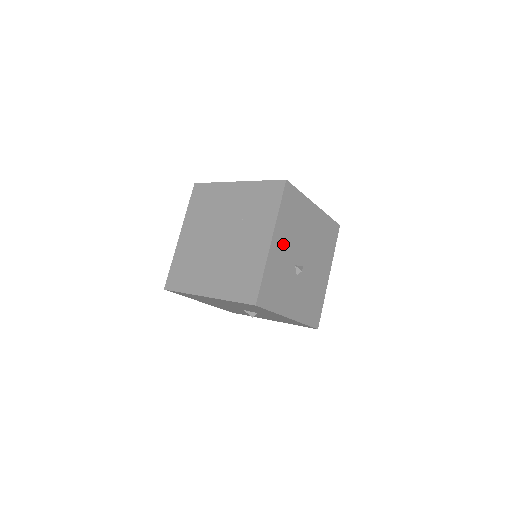
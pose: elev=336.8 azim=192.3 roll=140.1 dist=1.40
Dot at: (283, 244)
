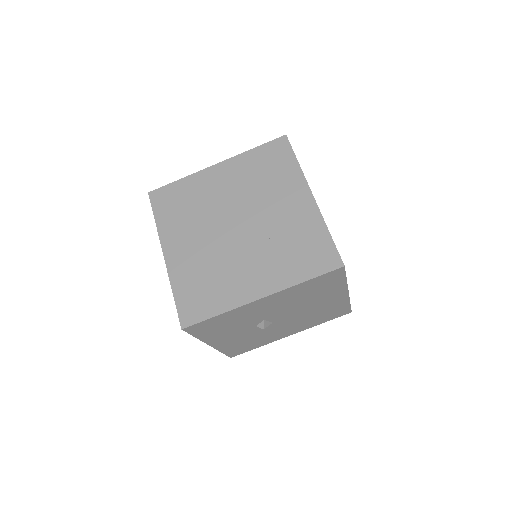
Dot at: (272, 304)
